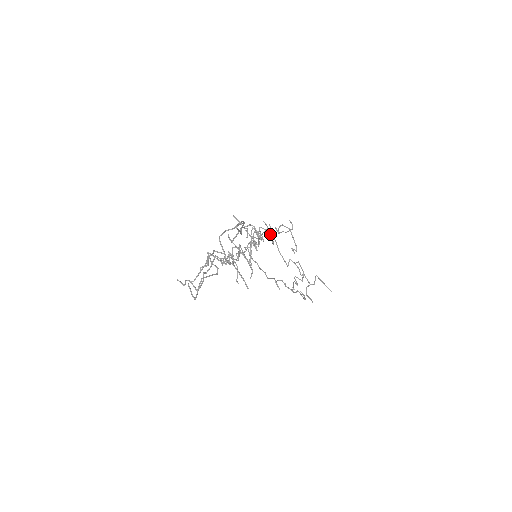
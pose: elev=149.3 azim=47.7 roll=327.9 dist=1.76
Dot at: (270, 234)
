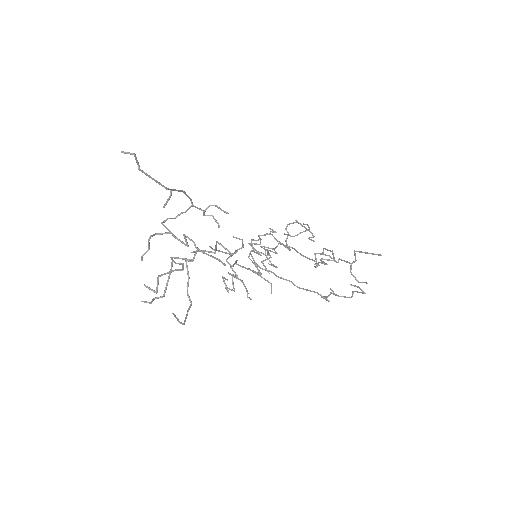
Dot at: occluded
